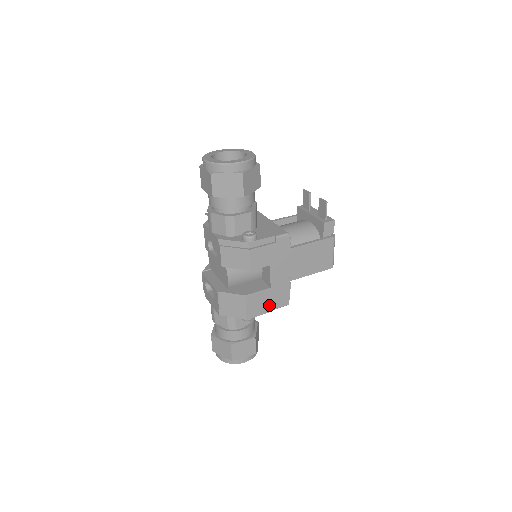
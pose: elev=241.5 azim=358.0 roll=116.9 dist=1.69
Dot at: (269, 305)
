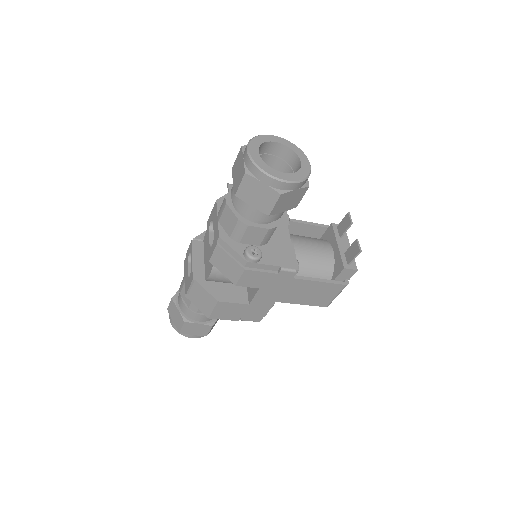
Dot at: (239, 316)
